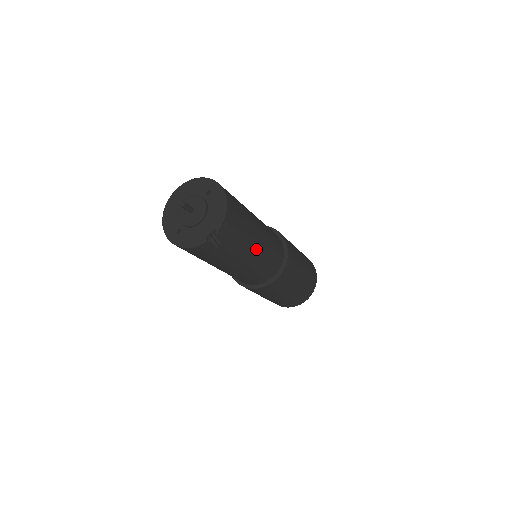
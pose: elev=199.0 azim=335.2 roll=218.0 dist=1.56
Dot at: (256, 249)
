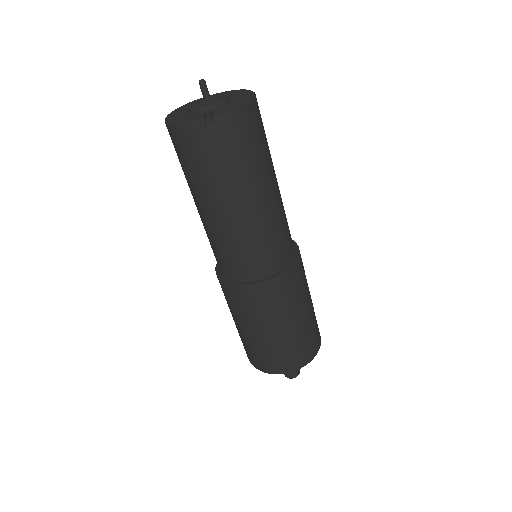
Dot at: (254, 206)
